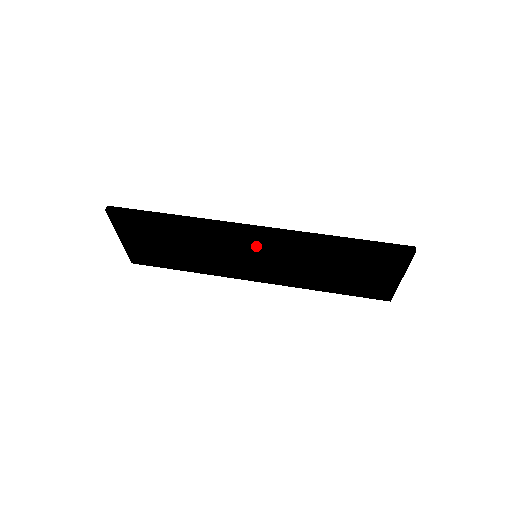
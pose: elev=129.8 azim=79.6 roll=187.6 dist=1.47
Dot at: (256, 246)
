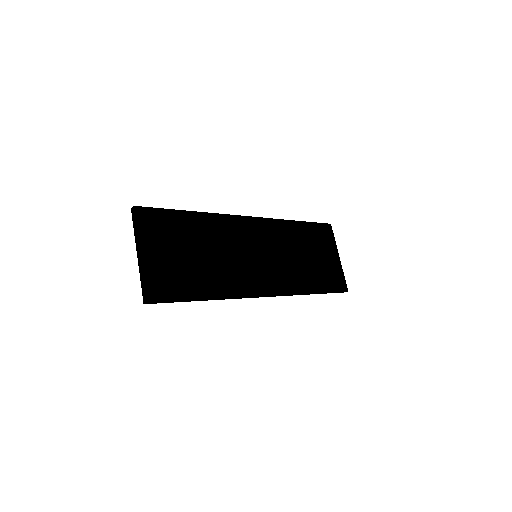
Dot at: (254, 237)
